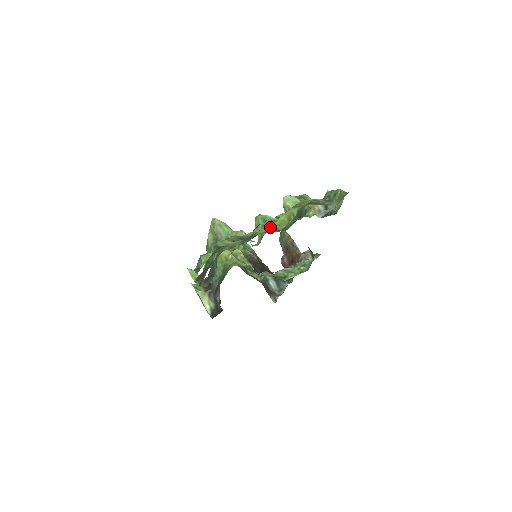
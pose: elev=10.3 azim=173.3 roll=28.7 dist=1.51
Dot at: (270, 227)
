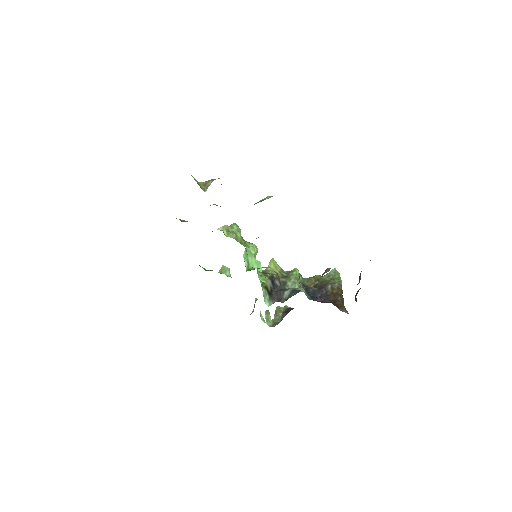
Dot at: occluded
